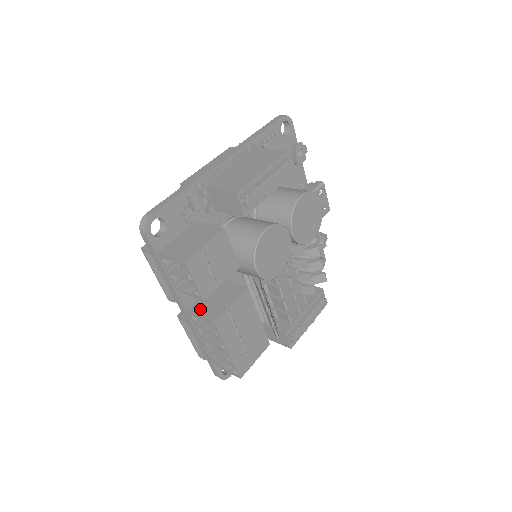
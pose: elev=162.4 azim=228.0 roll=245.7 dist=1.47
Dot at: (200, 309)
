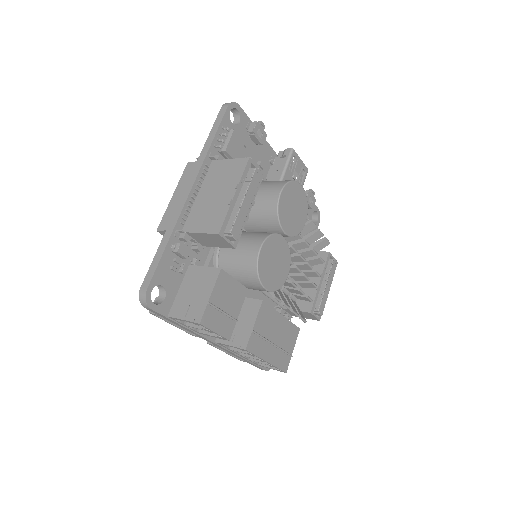
Dot at: occluded
